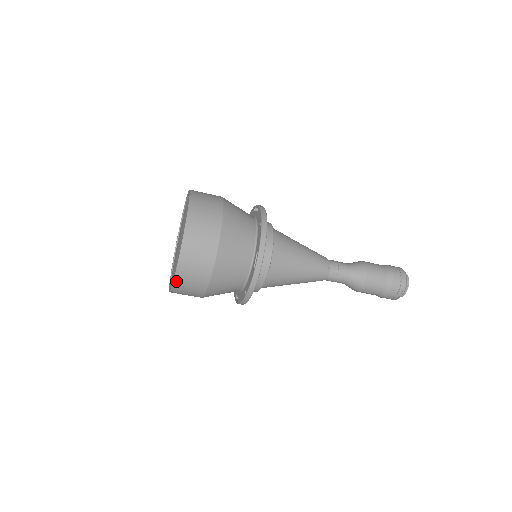
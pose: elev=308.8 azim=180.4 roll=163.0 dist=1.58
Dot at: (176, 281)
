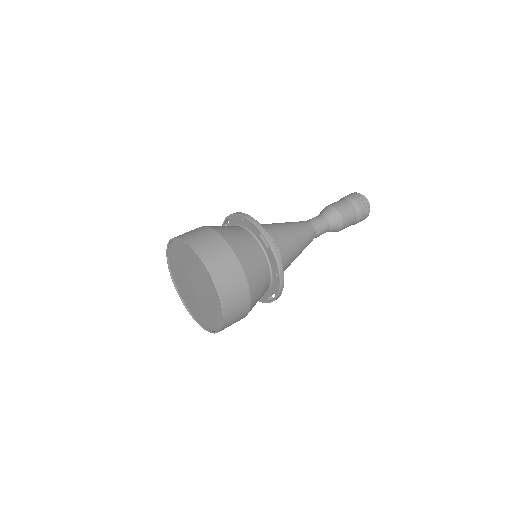
Dot at: (223, 302)
